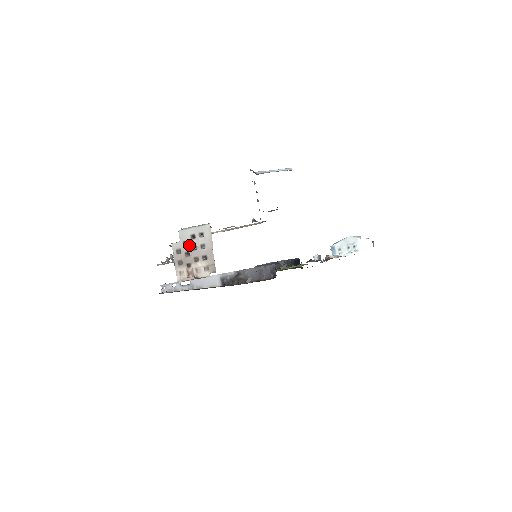
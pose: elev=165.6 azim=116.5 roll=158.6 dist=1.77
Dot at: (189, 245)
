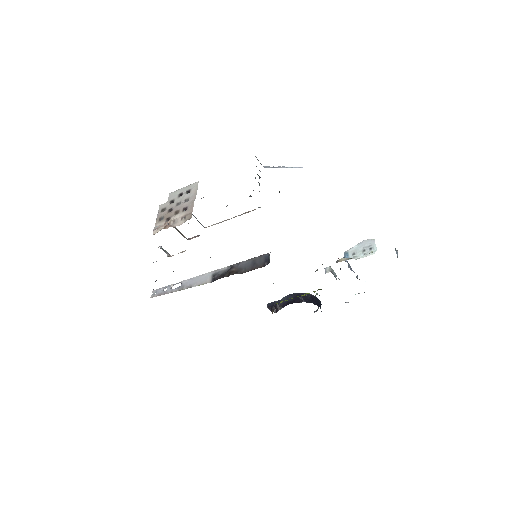
Dot at: (174, 202)
